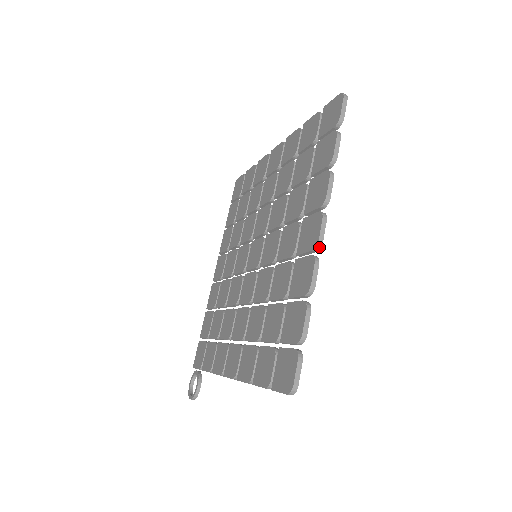
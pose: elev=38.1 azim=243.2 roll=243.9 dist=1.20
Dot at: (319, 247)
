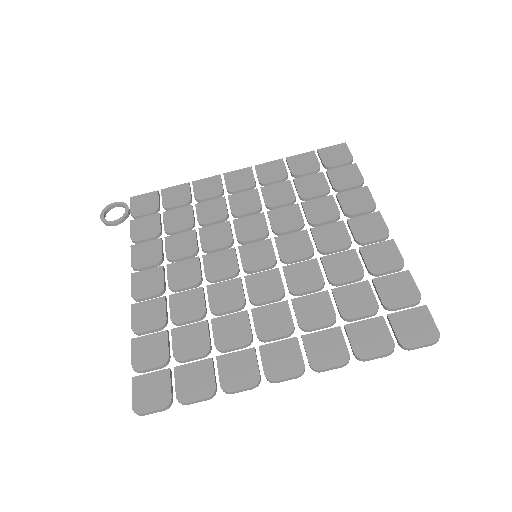
Dot at: (270, 381)
